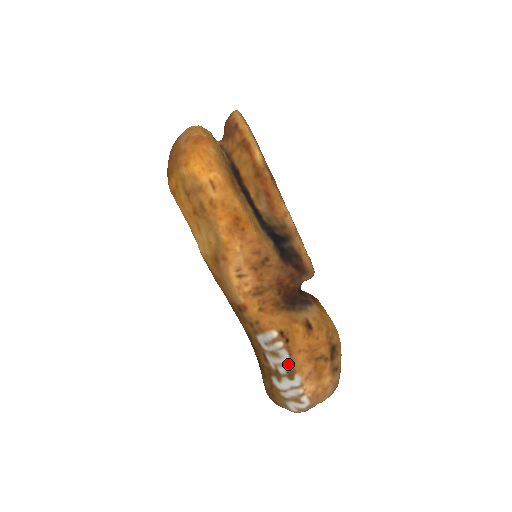
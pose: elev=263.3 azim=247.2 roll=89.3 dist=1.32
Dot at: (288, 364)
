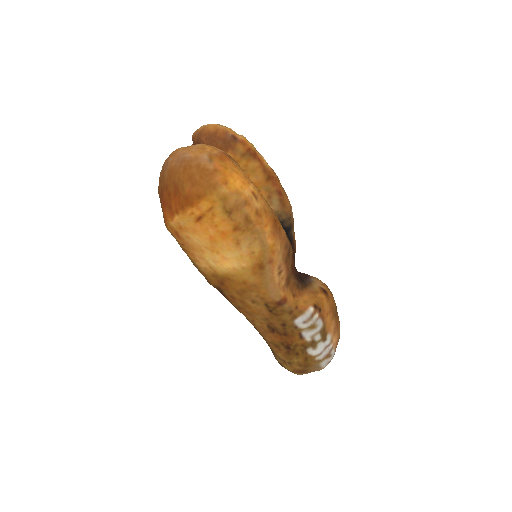
Dot at: (322, 329)
